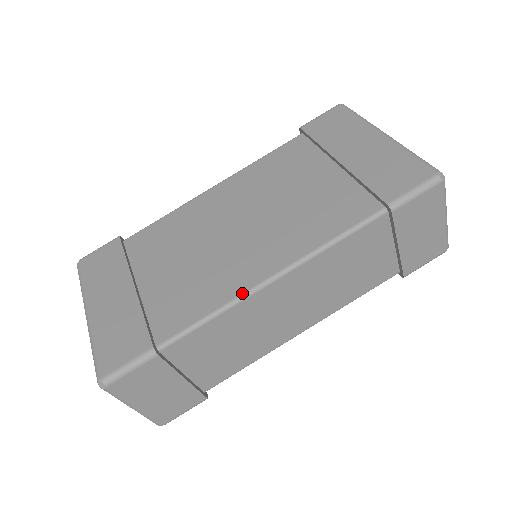
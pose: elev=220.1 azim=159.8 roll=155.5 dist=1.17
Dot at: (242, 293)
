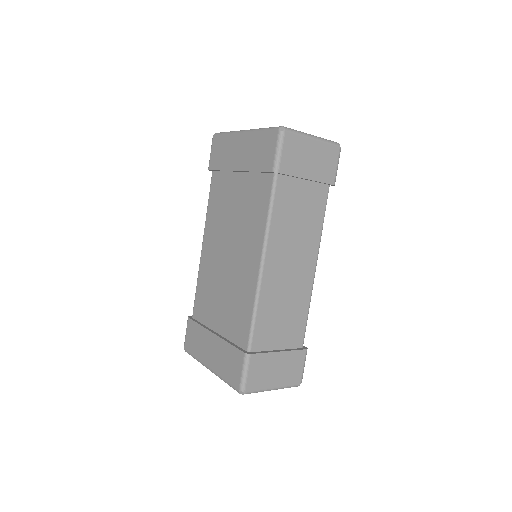
Dot at: (256, 286)
